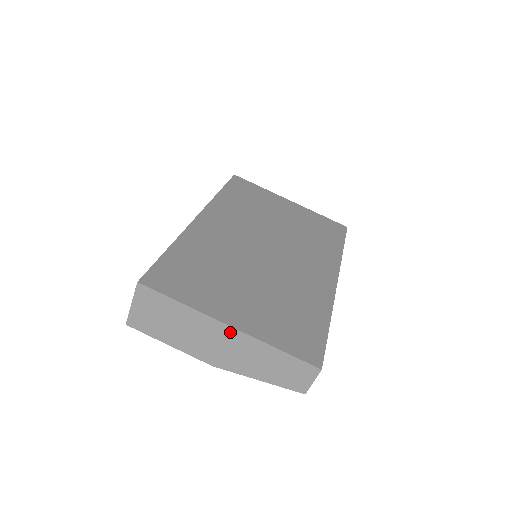
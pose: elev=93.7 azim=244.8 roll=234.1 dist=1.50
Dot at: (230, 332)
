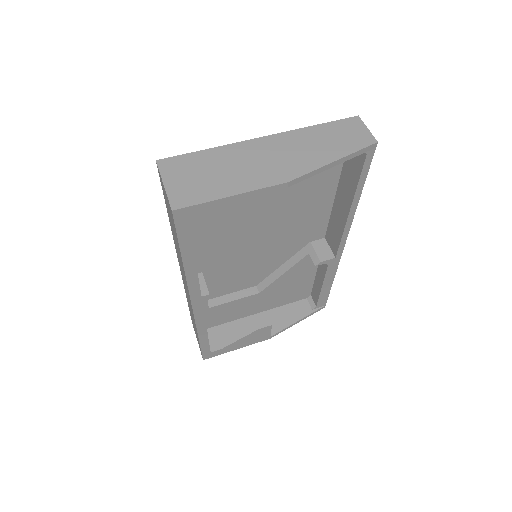
Dot at: (268, 141)
